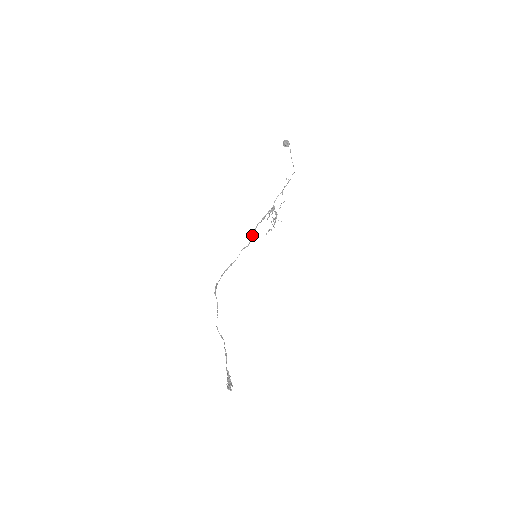
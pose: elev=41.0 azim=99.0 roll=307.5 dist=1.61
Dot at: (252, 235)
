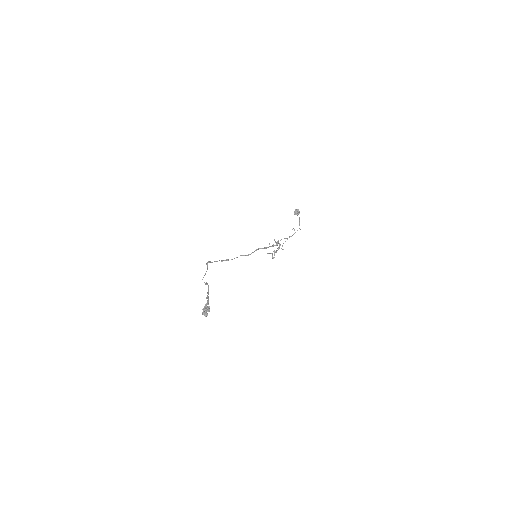
Dot at: (253, 252)
